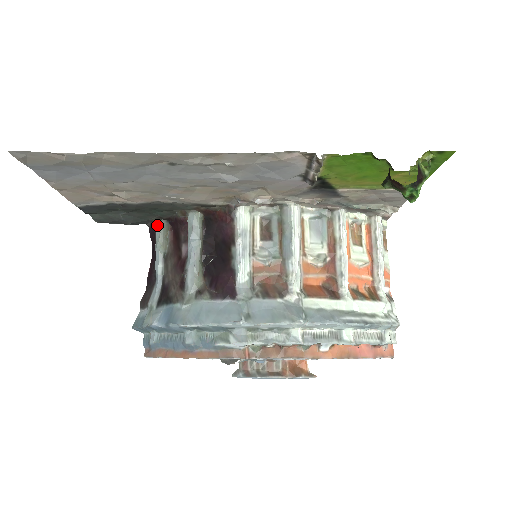
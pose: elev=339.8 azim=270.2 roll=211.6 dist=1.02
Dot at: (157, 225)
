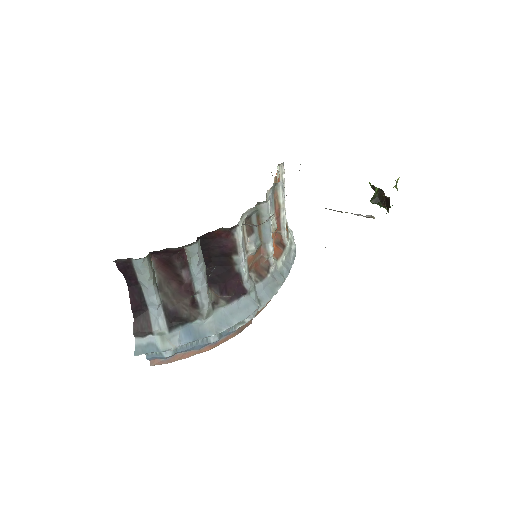
Dot at: (142, 263)
